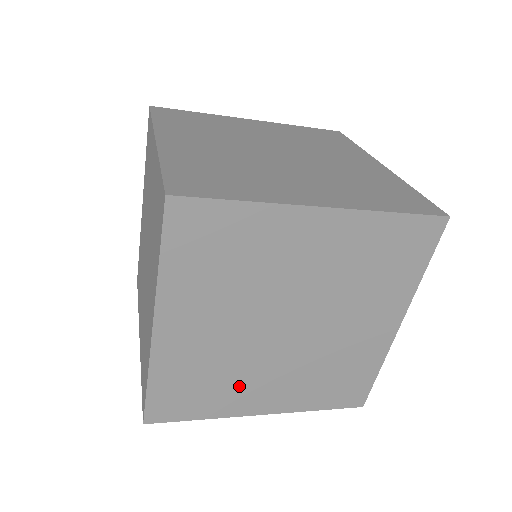
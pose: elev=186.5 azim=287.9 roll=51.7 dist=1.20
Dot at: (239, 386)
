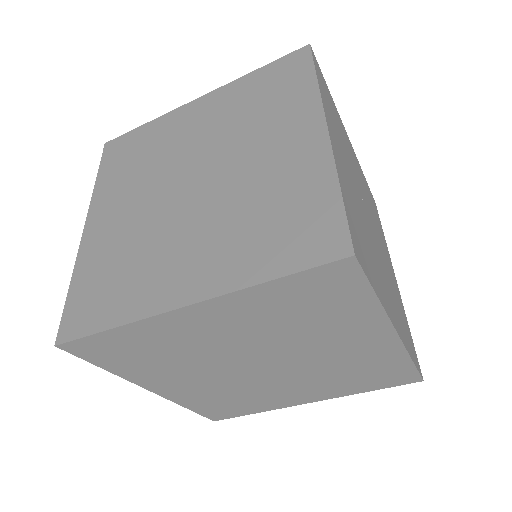
Dot at: (152, 266)
